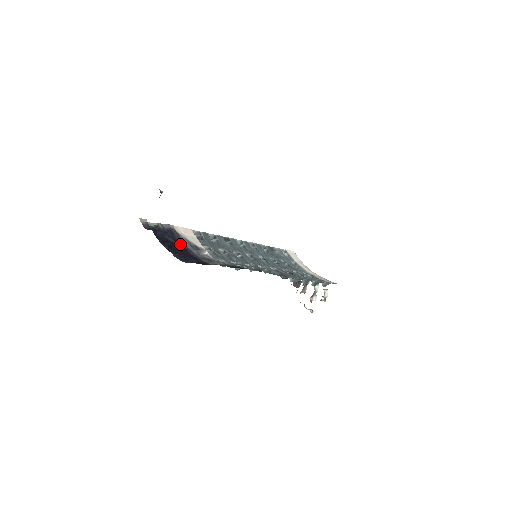
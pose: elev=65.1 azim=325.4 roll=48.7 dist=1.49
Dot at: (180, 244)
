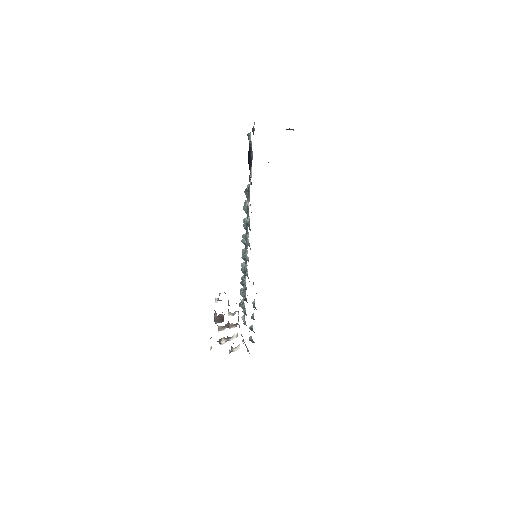
Dot at: occluded
